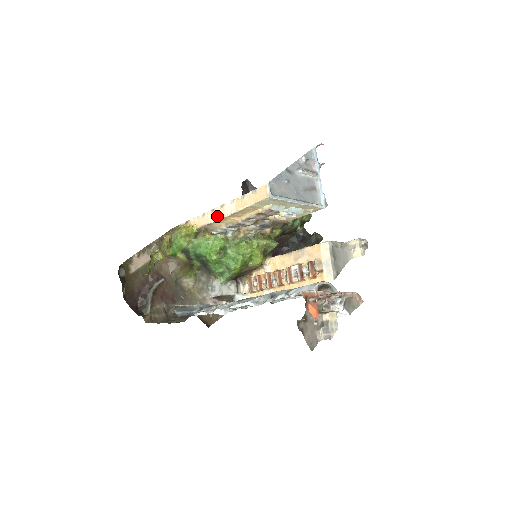
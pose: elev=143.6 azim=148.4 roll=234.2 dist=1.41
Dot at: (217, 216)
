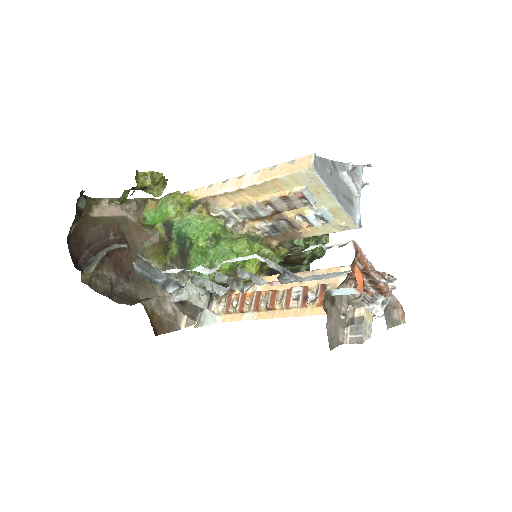
Dot at: (229, 187)
